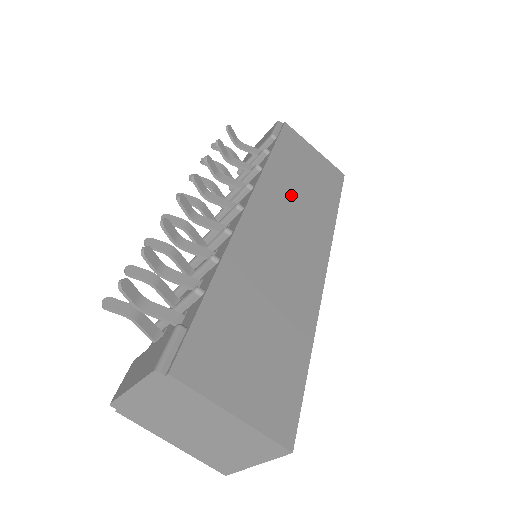
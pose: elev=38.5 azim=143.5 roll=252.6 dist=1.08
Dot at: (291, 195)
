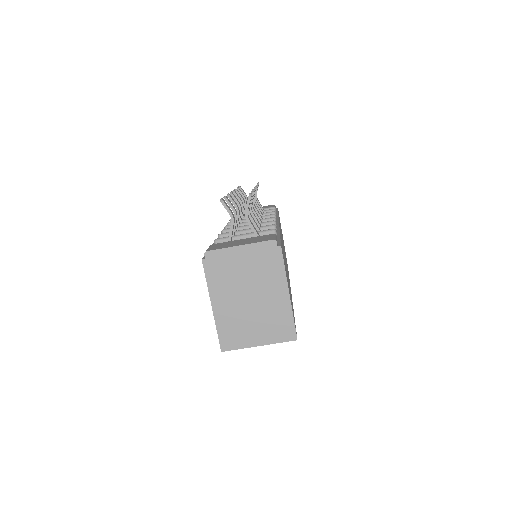
Dot at: occluded
